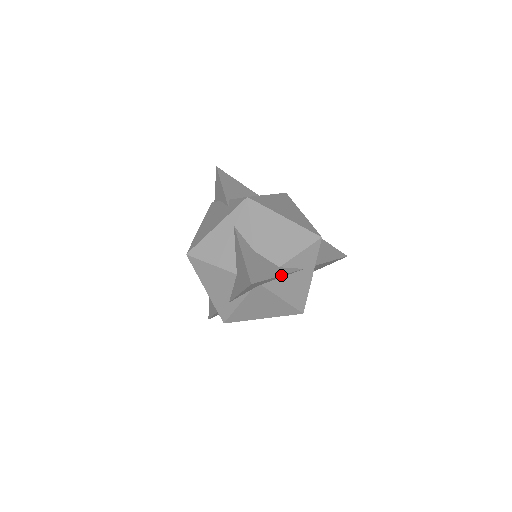
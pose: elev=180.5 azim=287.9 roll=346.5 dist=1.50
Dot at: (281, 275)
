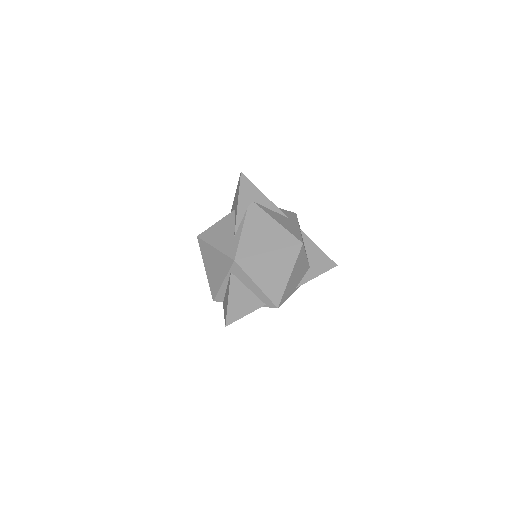
Dot at: occluded
